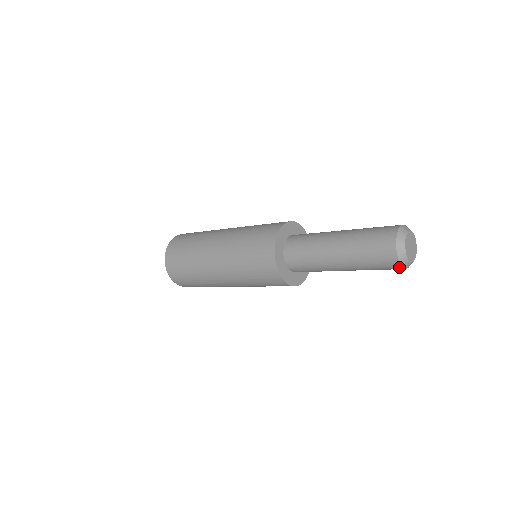
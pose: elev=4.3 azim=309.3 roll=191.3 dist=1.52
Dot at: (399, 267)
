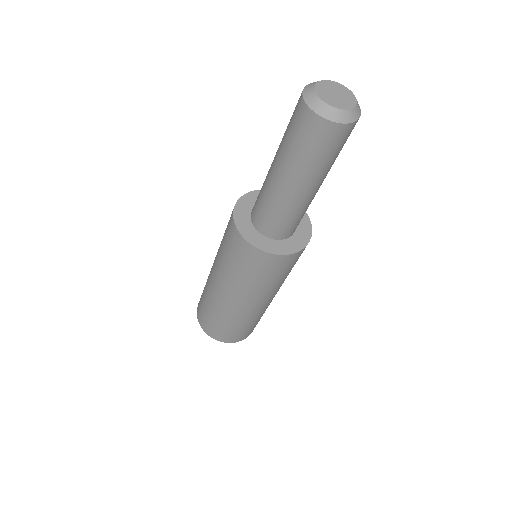
Dot at: (317, 119)
